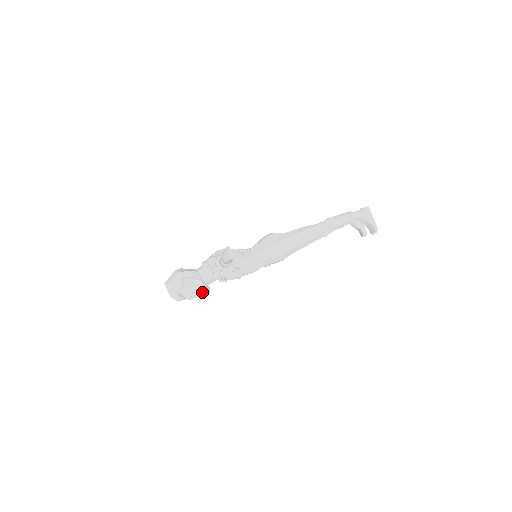
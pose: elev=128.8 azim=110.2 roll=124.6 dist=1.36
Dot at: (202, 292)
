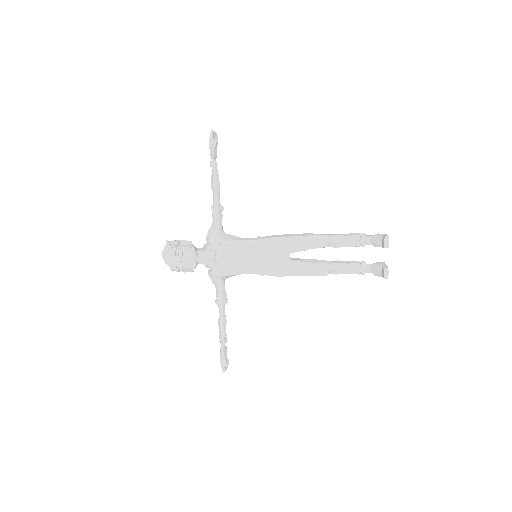
Dot at: (189, 250)
